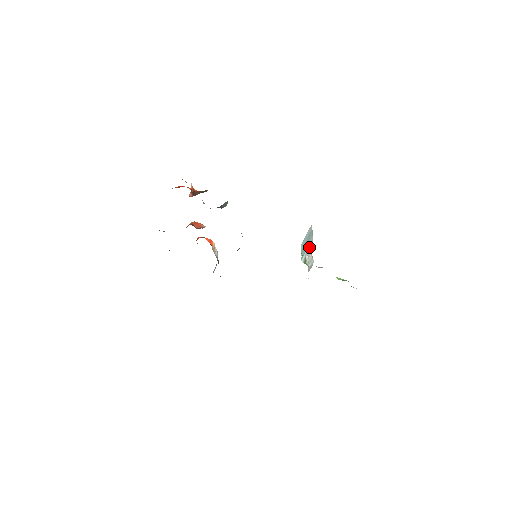
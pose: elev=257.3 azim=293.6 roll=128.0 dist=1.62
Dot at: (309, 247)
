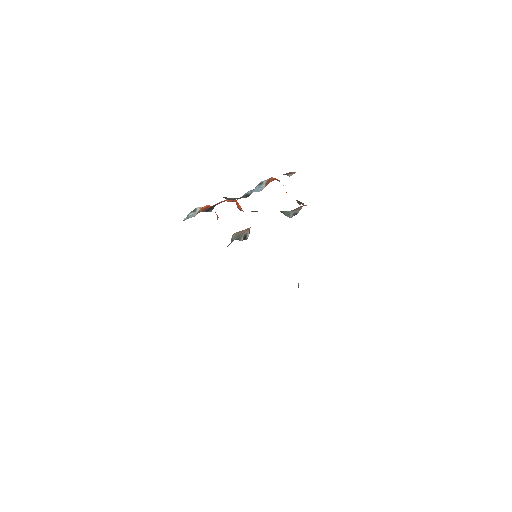
Dot at: occluded
